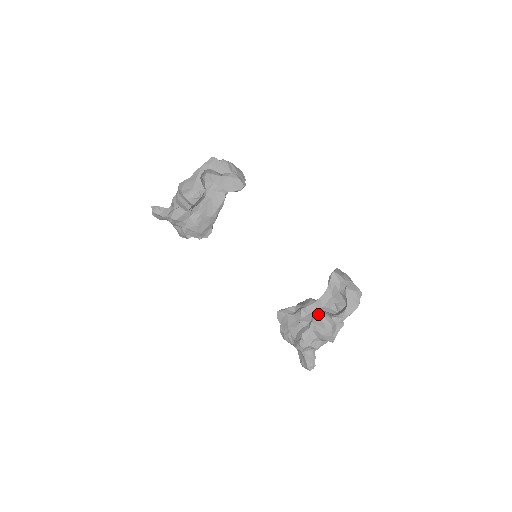
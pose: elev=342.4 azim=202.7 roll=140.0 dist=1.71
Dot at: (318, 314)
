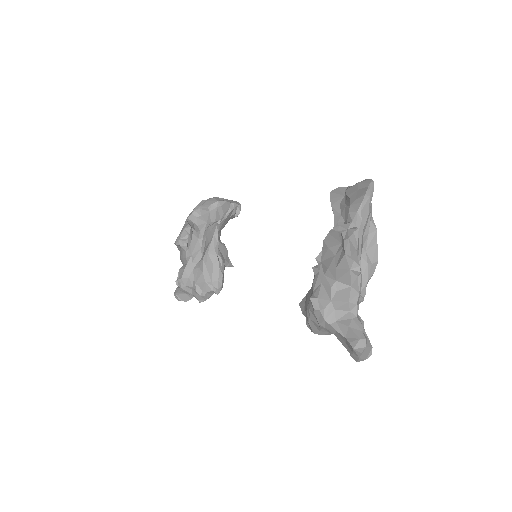
Dot at: occluded
